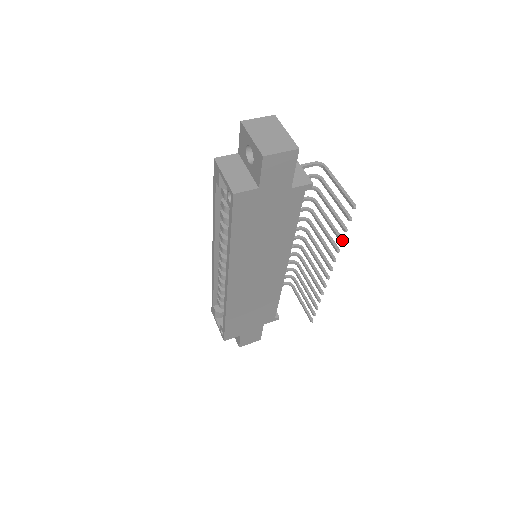
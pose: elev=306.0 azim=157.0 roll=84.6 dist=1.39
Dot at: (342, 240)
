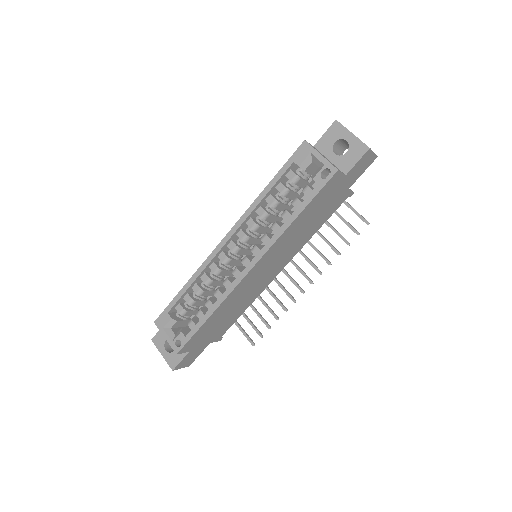
Dot at: (340, 253)
